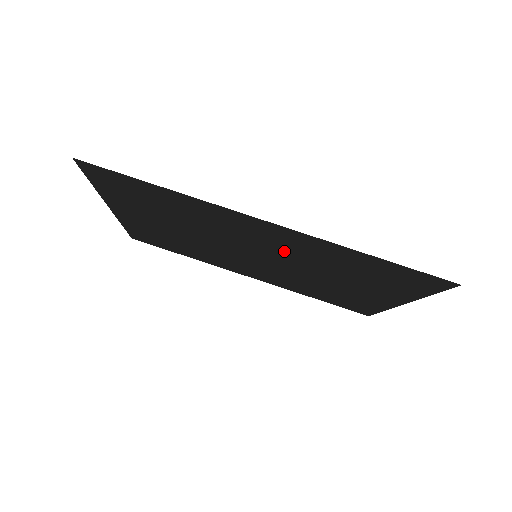
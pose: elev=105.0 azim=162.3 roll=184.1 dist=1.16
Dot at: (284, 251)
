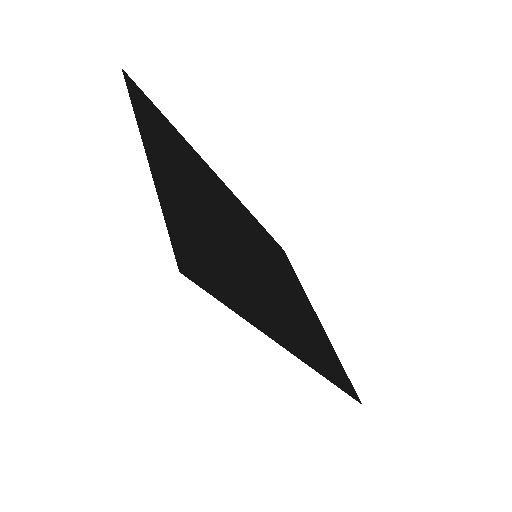
Dot at: (286, 307)
